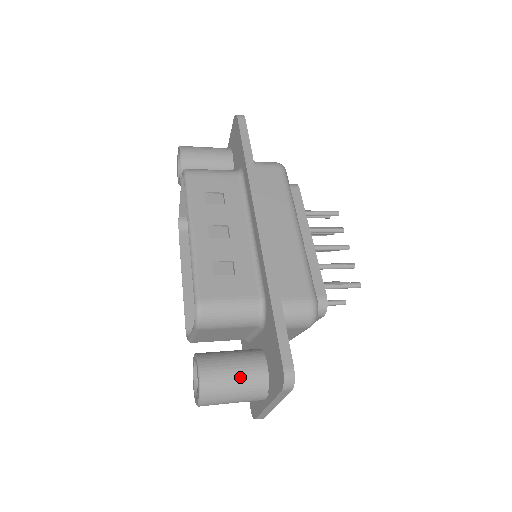
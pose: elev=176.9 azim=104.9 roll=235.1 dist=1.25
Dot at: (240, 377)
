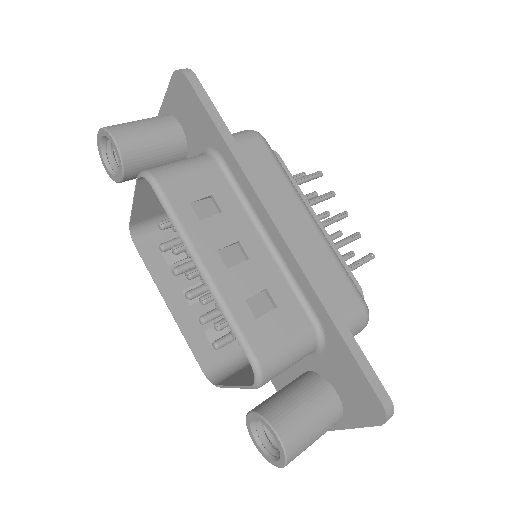
Dot at: (318, 420)
